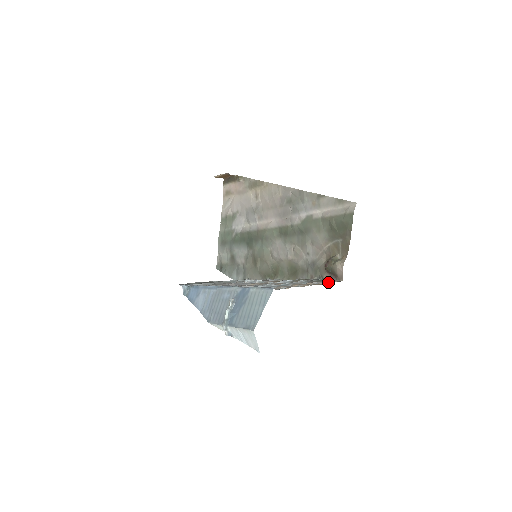
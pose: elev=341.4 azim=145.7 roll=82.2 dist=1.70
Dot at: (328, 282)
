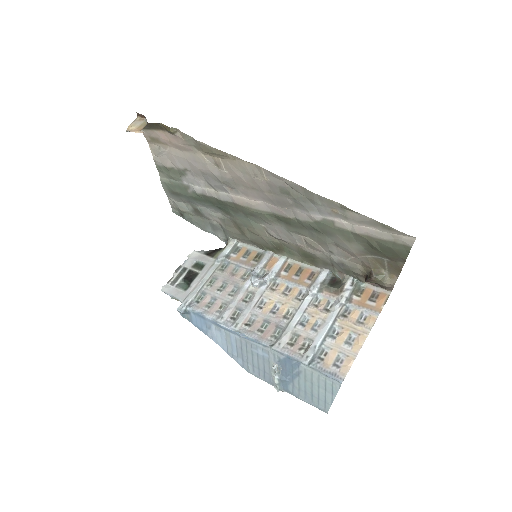
Dot at: (379, 306)
